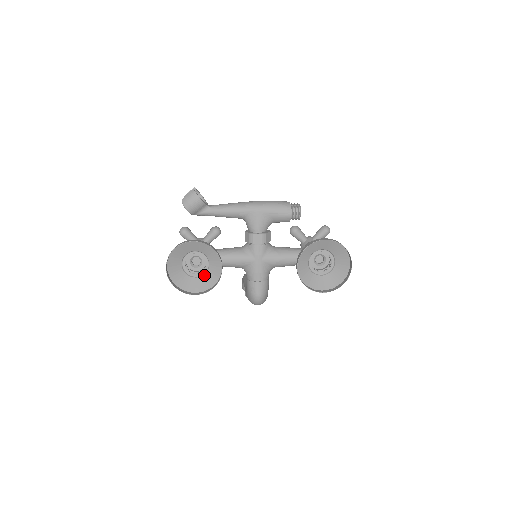
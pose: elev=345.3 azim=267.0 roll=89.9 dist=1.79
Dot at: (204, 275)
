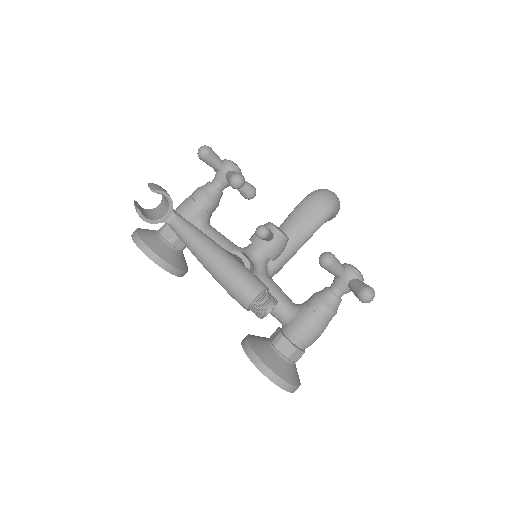
Dot at: occluded
